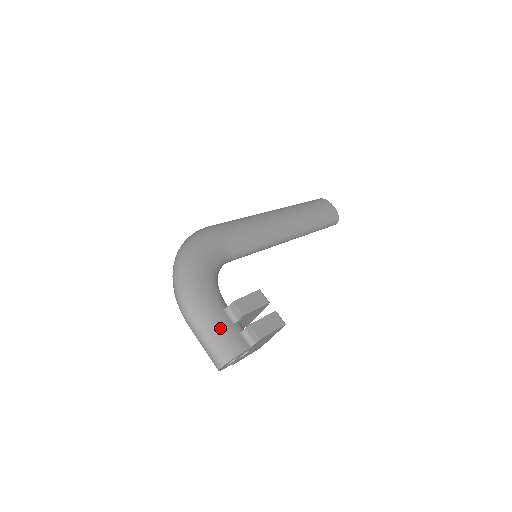
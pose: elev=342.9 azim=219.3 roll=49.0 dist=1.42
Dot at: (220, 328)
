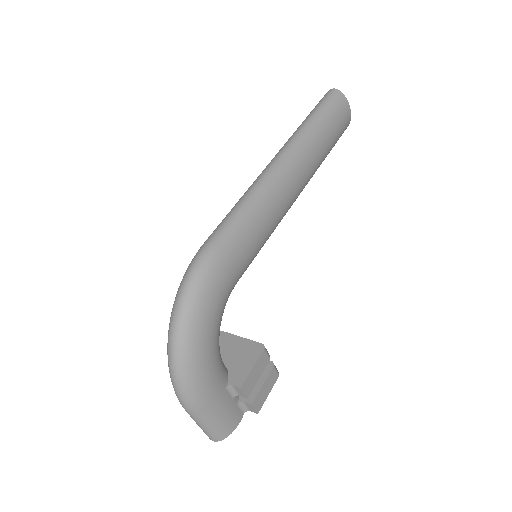
Dot at: (221, 414)
